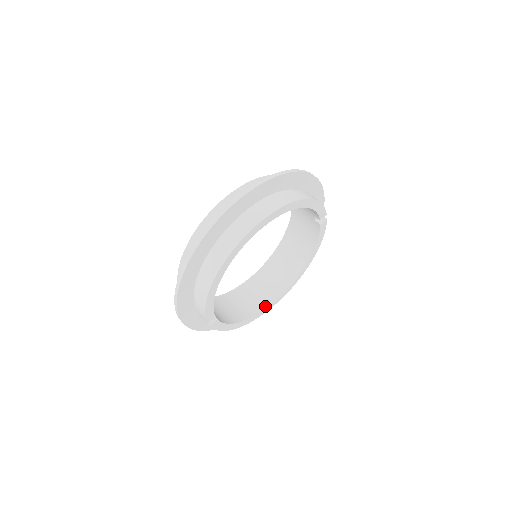
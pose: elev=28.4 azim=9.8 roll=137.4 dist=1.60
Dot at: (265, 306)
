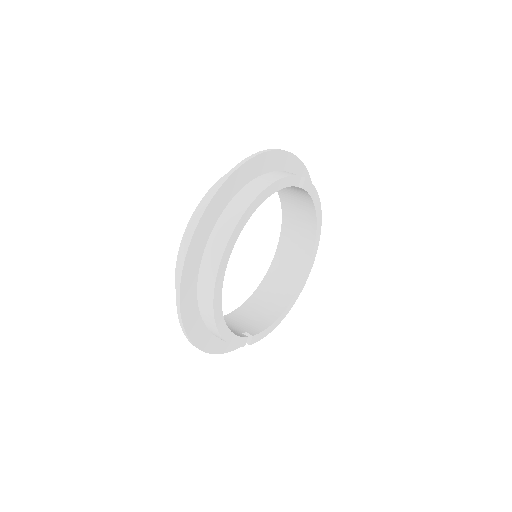
Dot at: (300, 282)
